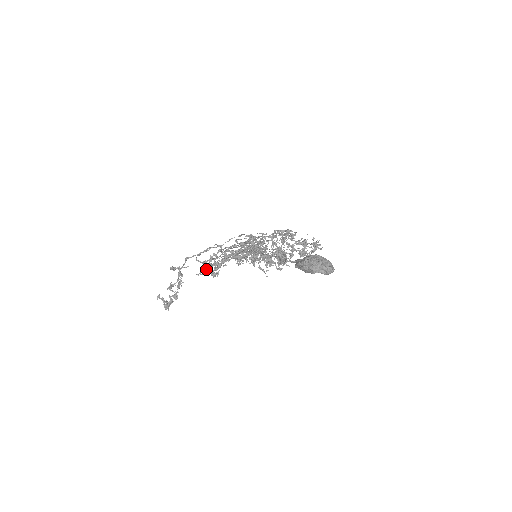
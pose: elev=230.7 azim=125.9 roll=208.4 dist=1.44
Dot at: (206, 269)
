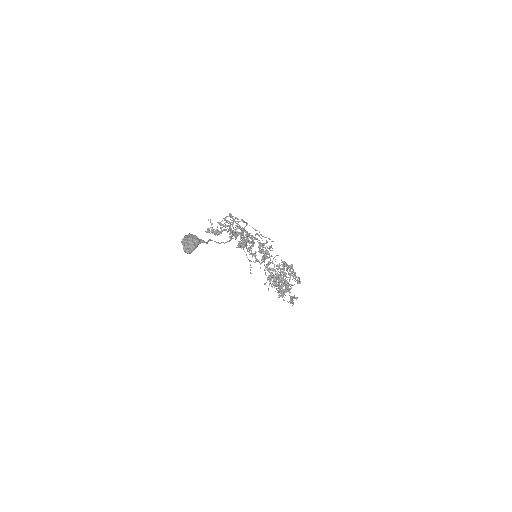
Dot at: occluded
